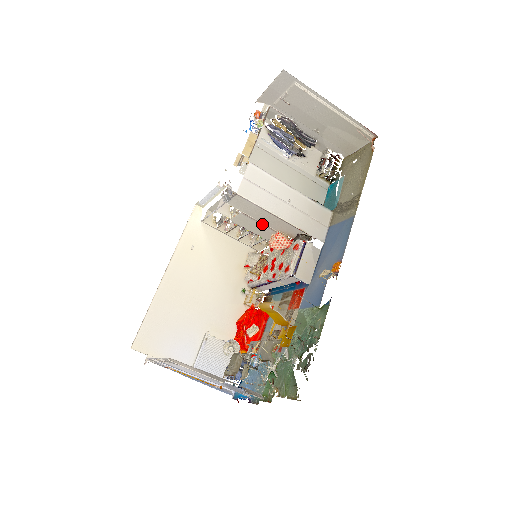
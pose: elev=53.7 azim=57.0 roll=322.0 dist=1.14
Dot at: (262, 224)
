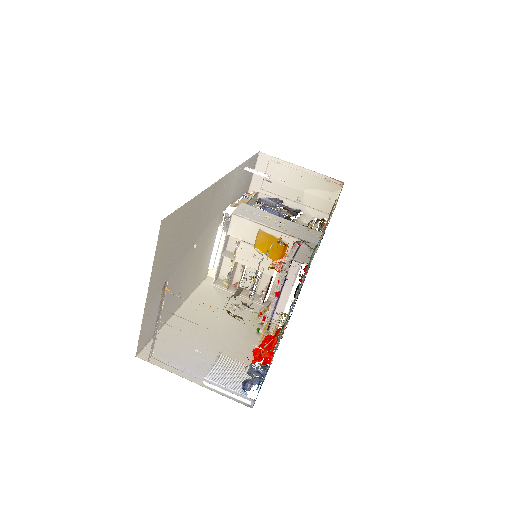
Dot at: occluded
